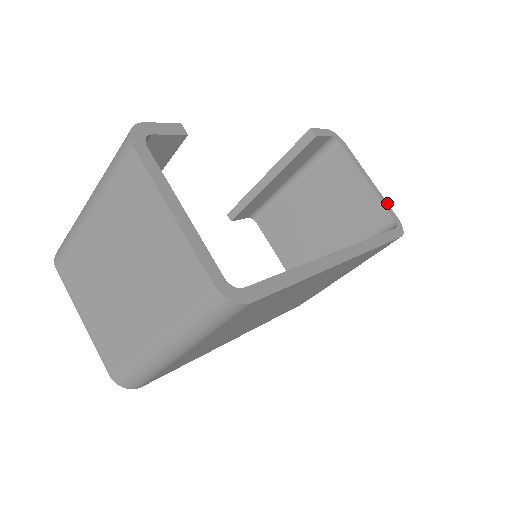
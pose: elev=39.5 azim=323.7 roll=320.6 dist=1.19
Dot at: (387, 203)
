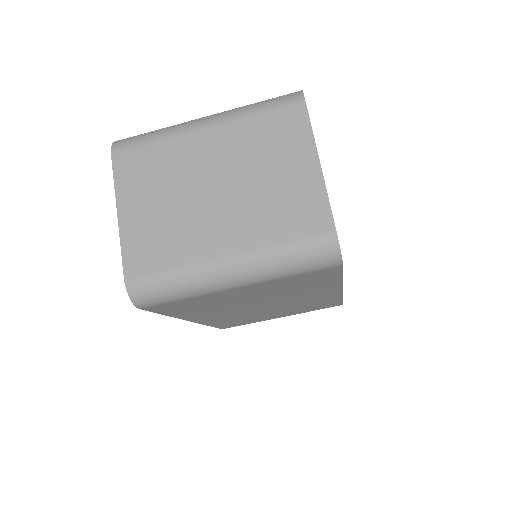
Dot at: occluded
